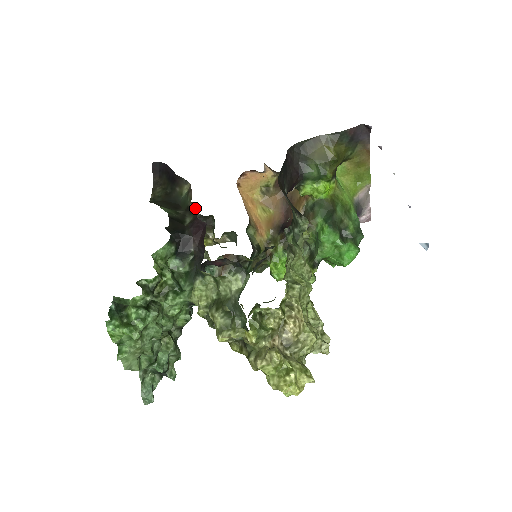
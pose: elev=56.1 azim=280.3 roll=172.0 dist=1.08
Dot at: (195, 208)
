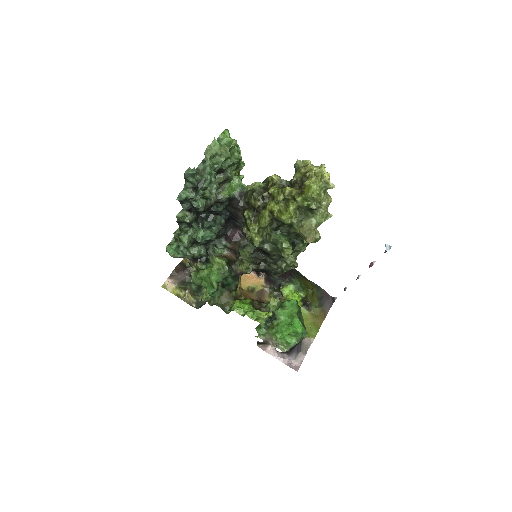
Dot at: occluded
